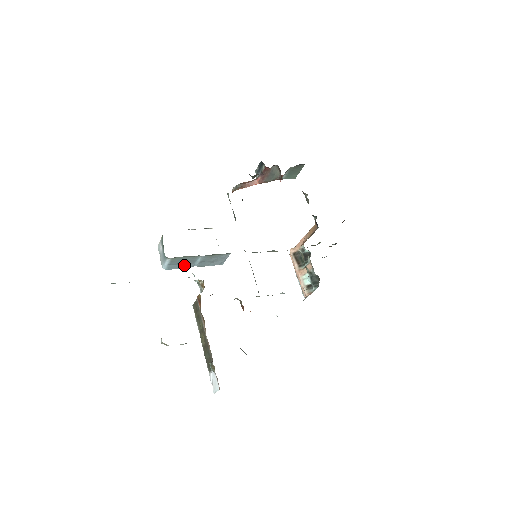
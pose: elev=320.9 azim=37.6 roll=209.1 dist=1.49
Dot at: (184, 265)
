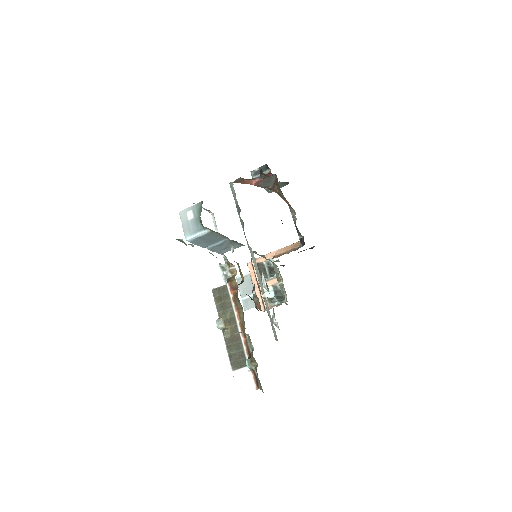
Dot at: (204, 243)
